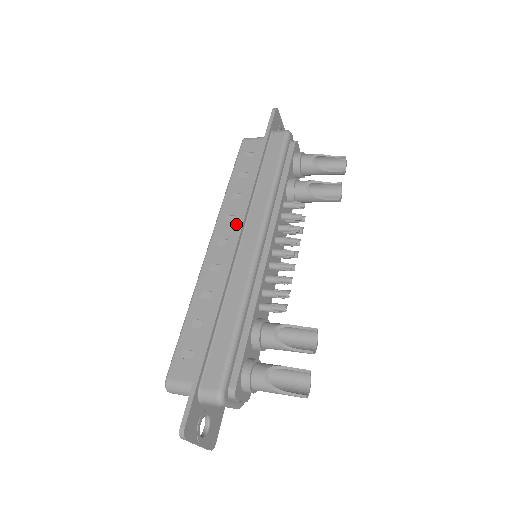
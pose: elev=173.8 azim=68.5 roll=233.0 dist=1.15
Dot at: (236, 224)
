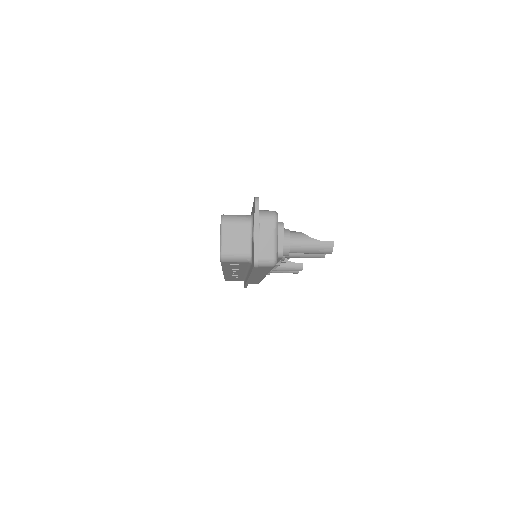
Dot at: occluded
